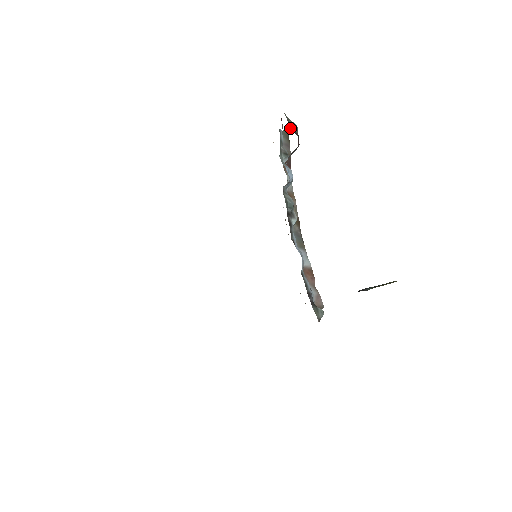
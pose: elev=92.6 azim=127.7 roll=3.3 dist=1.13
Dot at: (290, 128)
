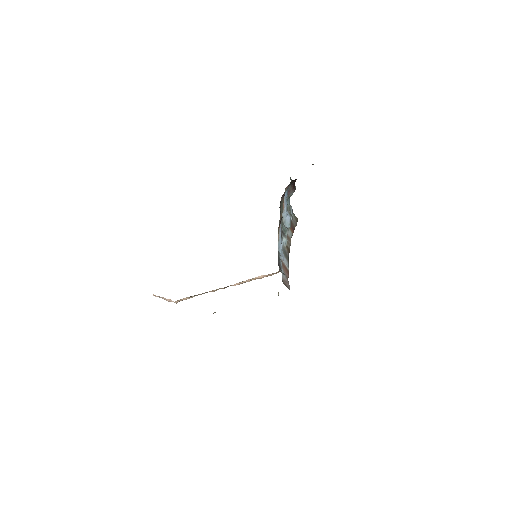
Dot at: occluded
